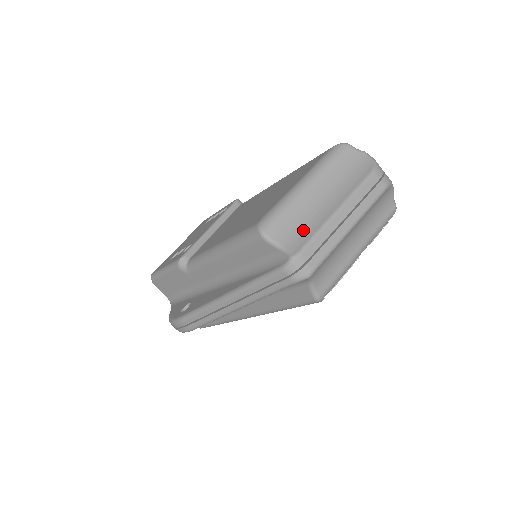
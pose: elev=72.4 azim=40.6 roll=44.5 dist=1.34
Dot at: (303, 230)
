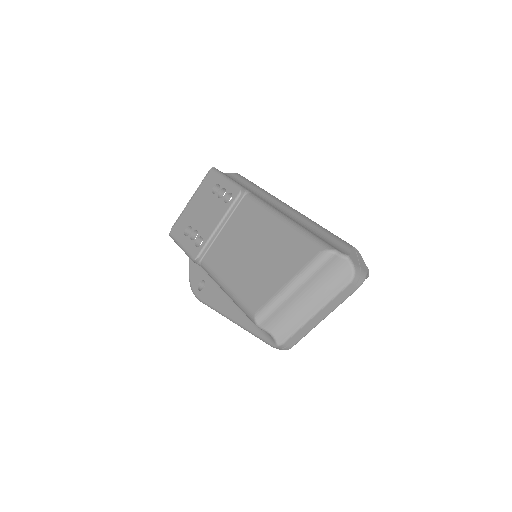
Dot at: (287, 324)
